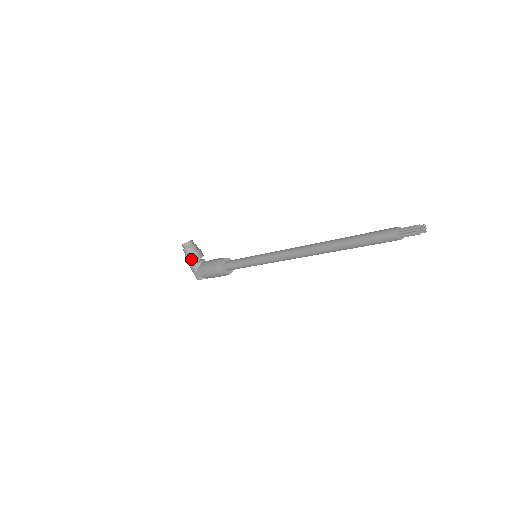
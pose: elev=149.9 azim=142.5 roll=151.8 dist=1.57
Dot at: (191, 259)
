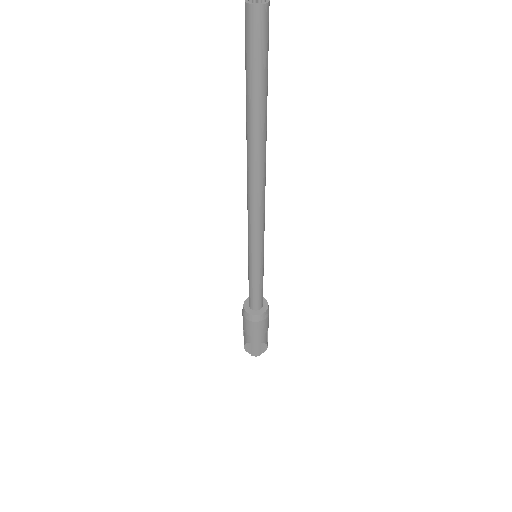
Dot at: occluded
